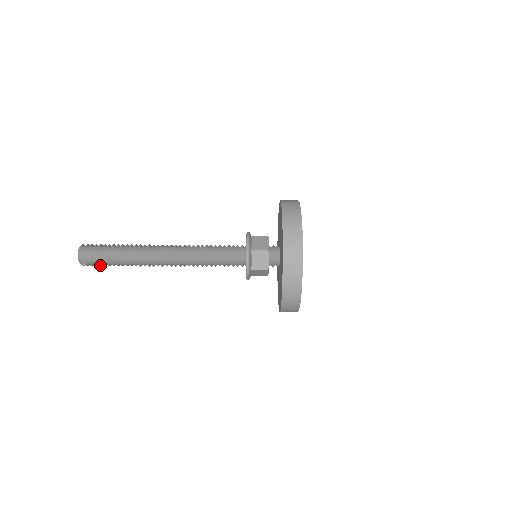
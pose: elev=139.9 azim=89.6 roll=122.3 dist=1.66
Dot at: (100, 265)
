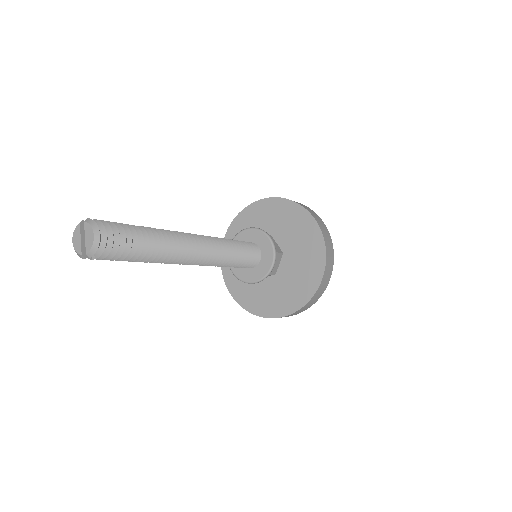
Dot at: (114, 259)
